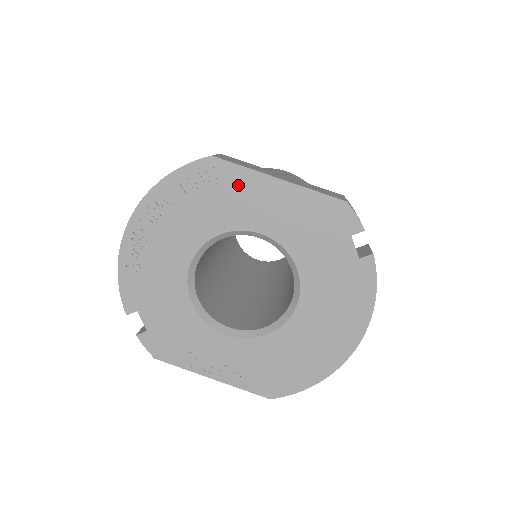
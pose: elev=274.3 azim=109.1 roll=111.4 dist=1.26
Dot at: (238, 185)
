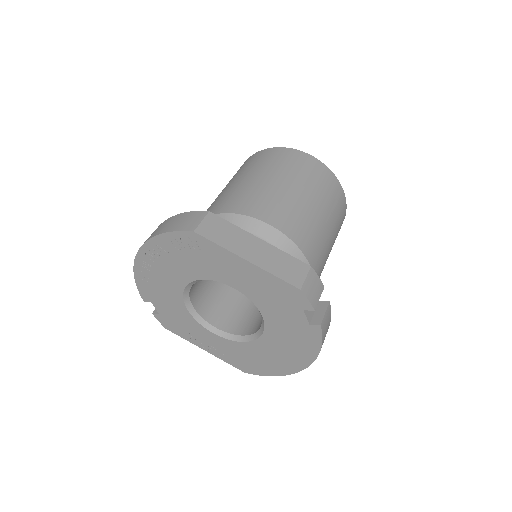
Dot at: (215, 255)
